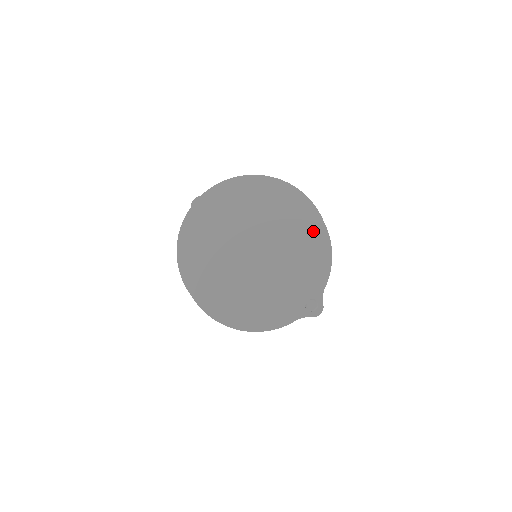
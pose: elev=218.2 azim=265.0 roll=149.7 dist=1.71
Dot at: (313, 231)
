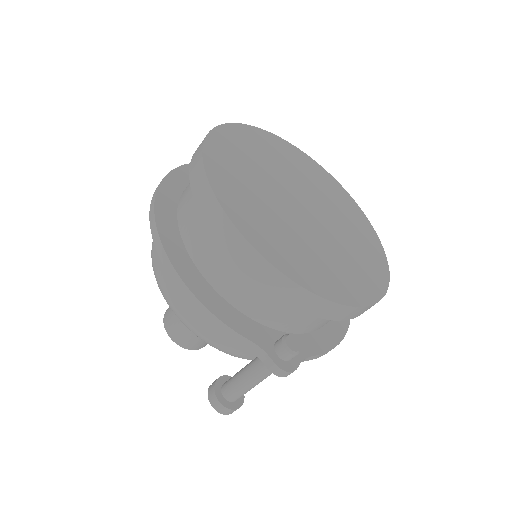
Dot at: (375, 269)
